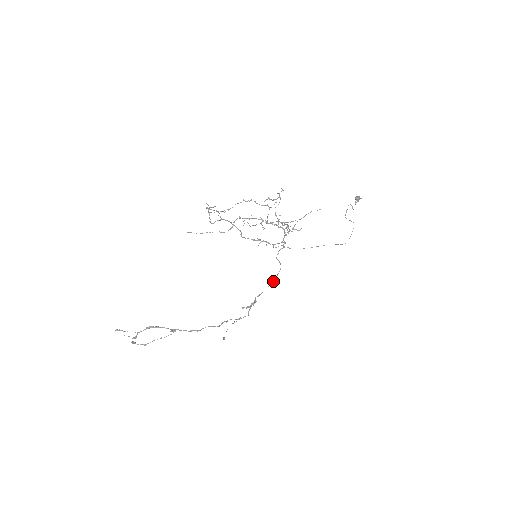
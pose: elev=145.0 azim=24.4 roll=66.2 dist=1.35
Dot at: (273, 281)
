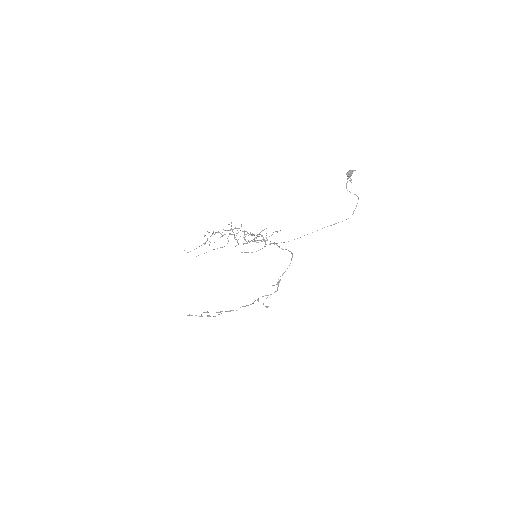
Dot at: occluded
